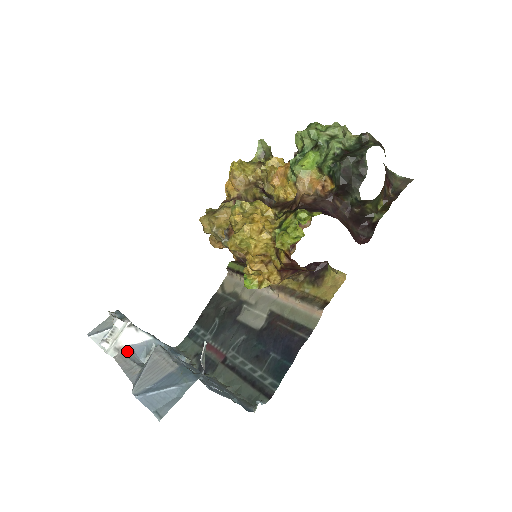
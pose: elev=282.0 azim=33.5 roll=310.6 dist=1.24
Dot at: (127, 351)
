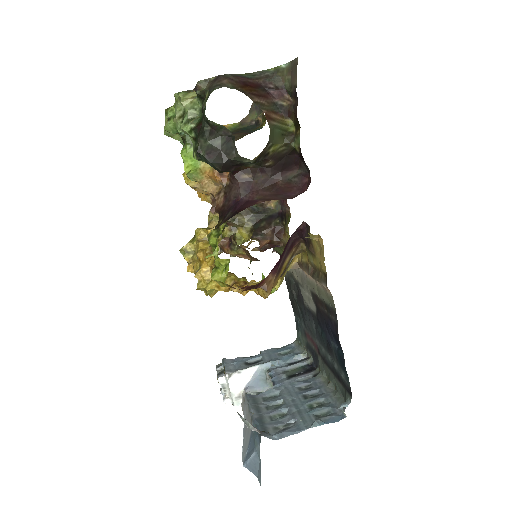
Dot at: occluded
